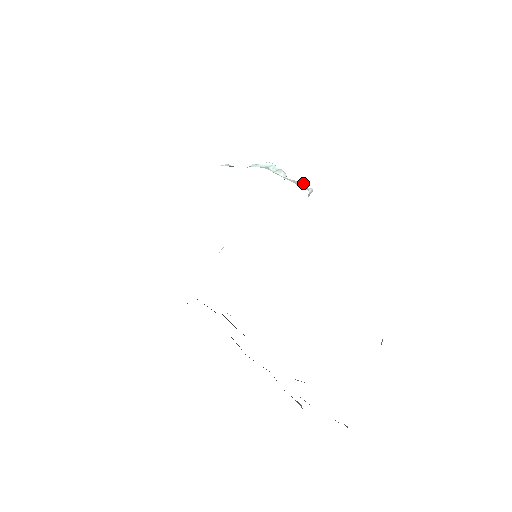
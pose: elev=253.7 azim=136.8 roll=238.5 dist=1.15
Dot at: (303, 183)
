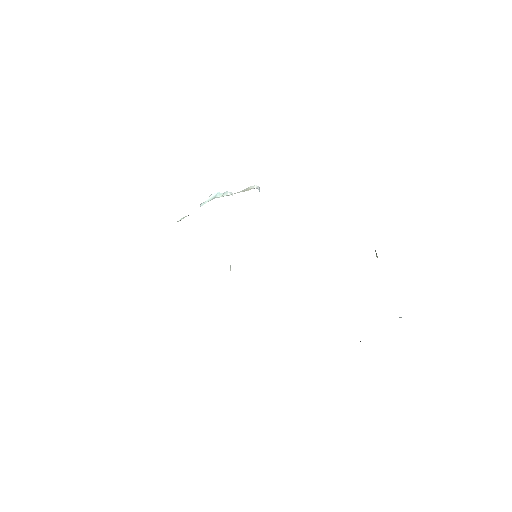
Dot at: (250, 187)
